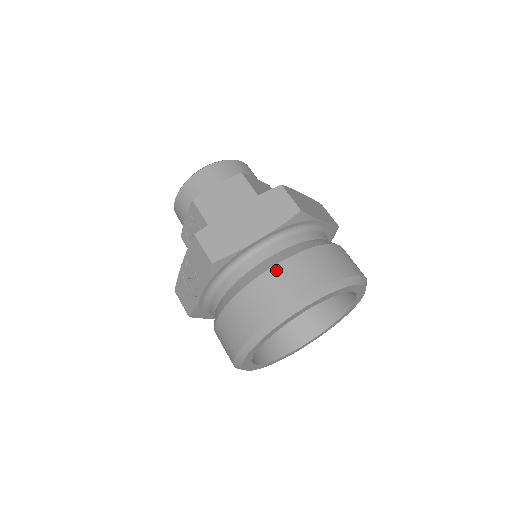
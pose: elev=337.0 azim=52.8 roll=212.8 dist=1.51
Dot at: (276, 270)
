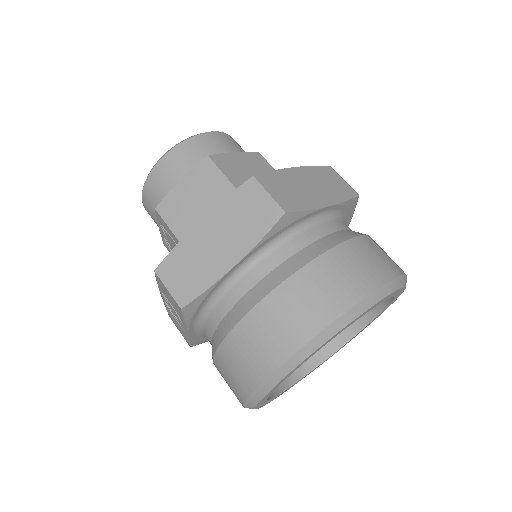
Dot at: (263, 307)
